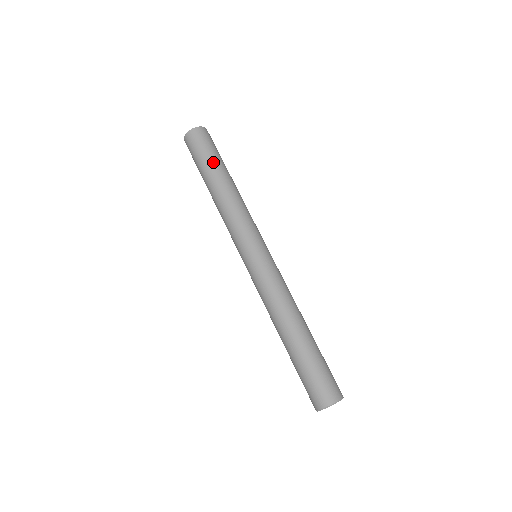
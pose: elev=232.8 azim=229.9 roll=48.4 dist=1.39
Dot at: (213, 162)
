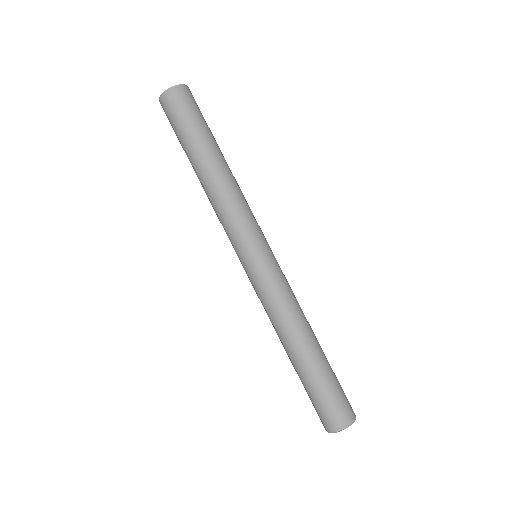
Dot at: (202, 135)
